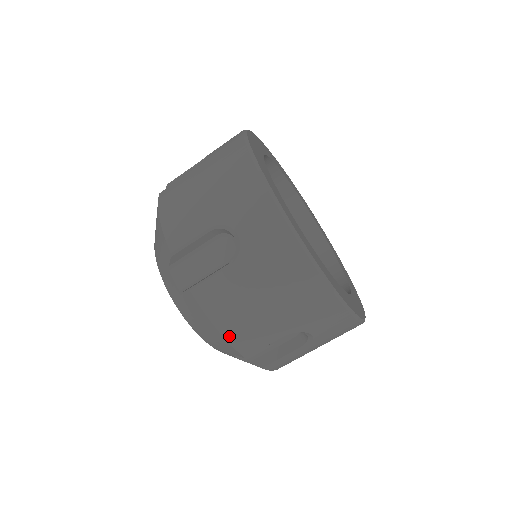
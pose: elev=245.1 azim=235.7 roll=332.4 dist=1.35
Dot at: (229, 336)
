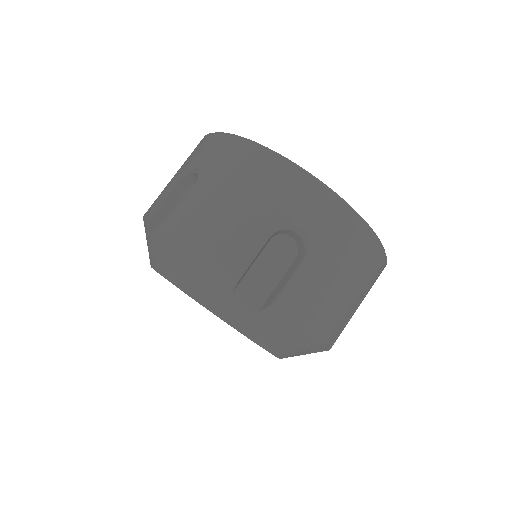
Dot at: (210, 250)
